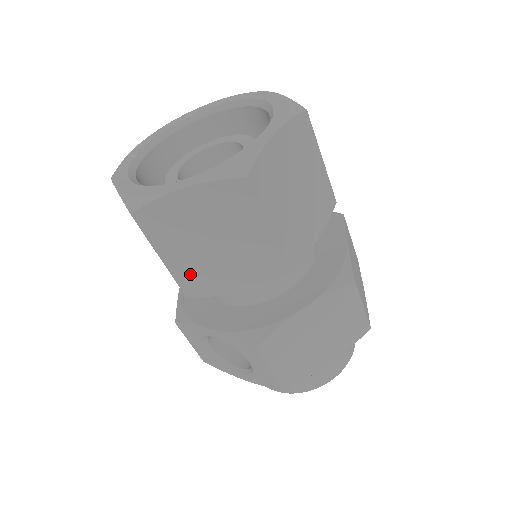
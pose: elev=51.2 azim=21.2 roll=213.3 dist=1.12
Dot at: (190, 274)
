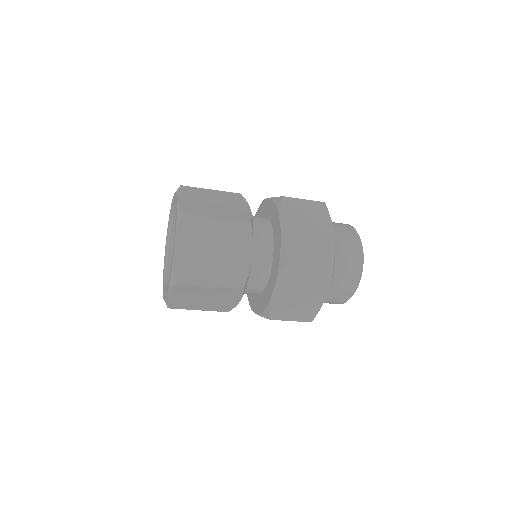
Dot at: (215, 308)
